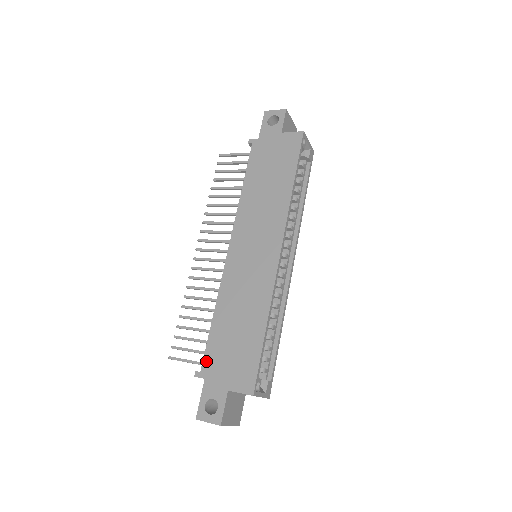
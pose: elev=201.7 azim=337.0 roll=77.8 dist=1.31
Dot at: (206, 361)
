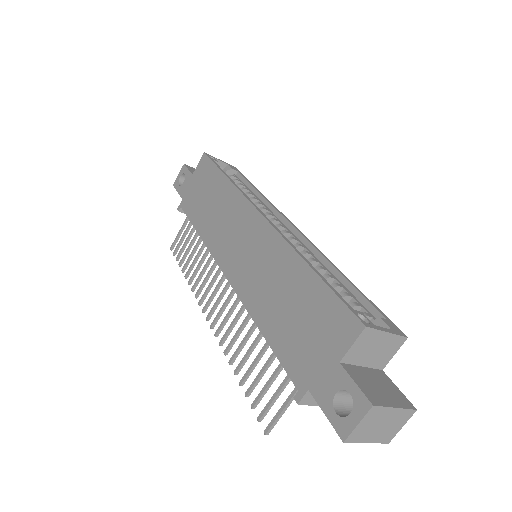
Dot at: (292, 373)
